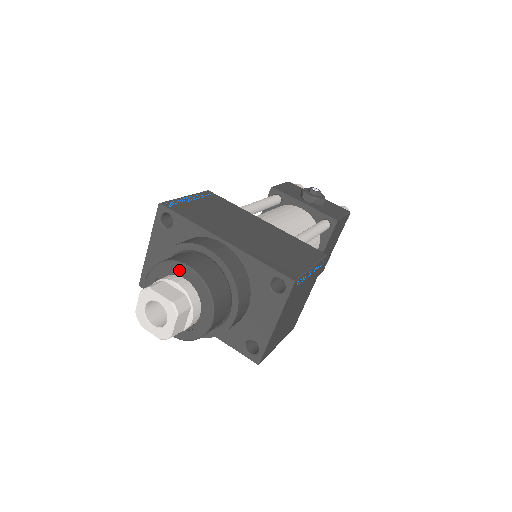
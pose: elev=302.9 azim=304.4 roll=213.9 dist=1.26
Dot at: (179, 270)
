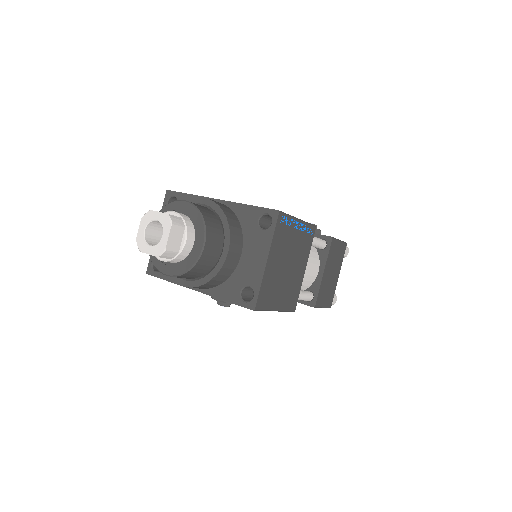
Dot at: (177, 207)
